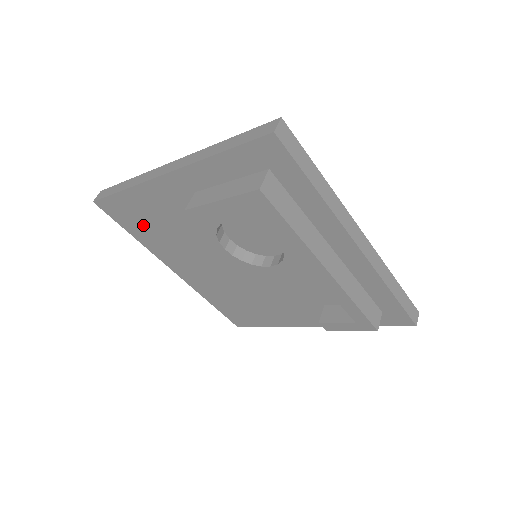
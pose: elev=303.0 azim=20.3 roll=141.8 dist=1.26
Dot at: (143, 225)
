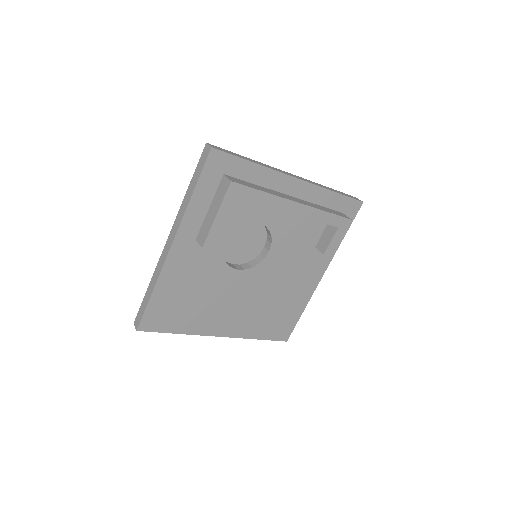
Dot at: (179, 312)
